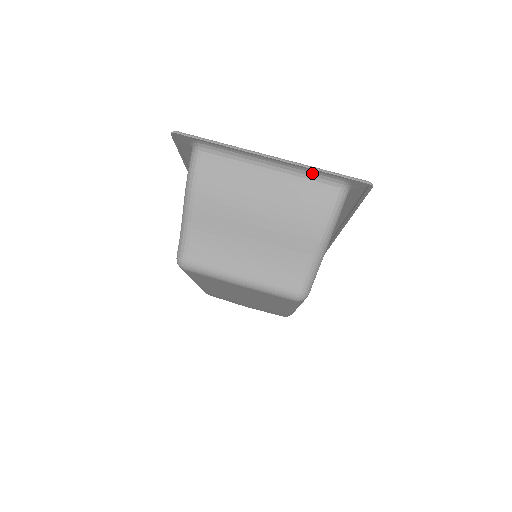
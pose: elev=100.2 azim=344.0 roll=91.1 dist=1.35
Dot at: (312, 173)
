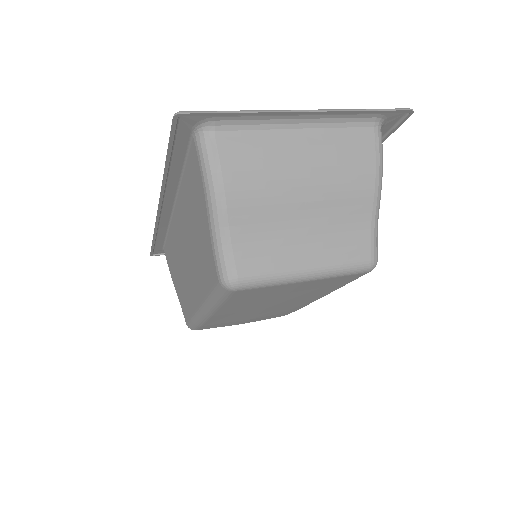
Dot at: (348, 118)
